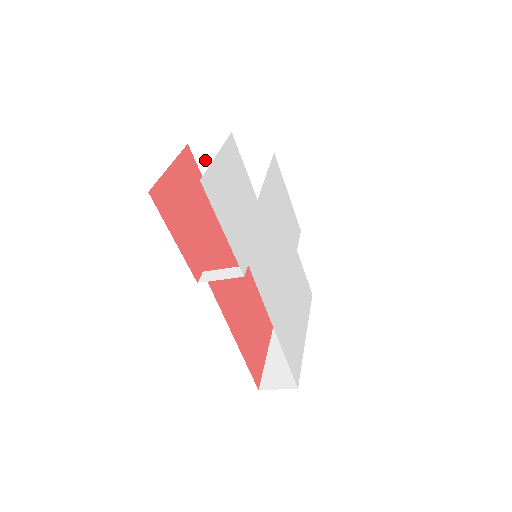
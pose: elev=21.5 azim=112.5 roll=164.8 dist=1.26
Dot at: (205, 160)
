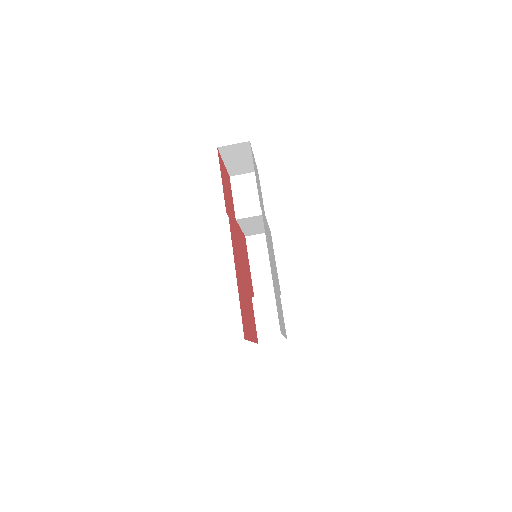
Dot at: (237, 187)
